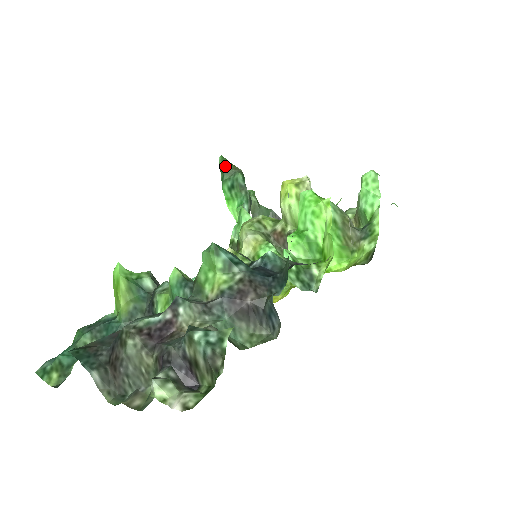
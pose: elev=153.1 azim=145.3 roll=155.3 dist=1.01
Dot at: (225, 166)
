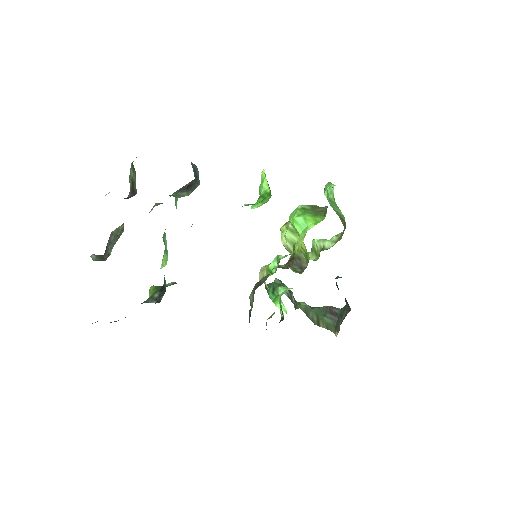
Dot at: (268, 285)
